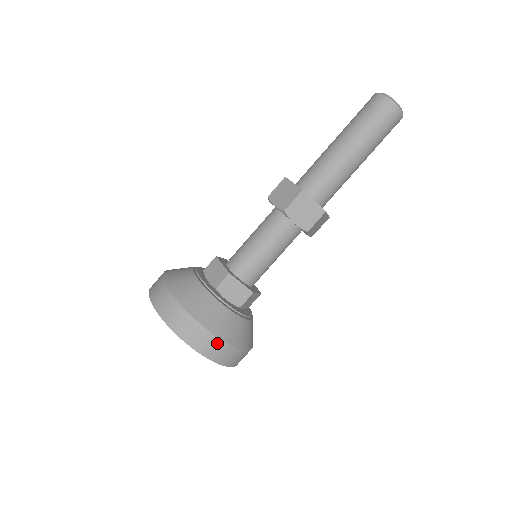
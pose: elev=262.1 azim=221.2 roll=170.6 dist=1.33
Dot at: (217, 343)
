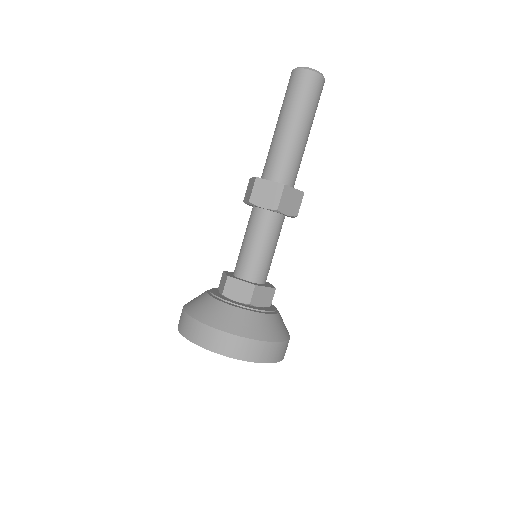
Dot at: (280, 346)
